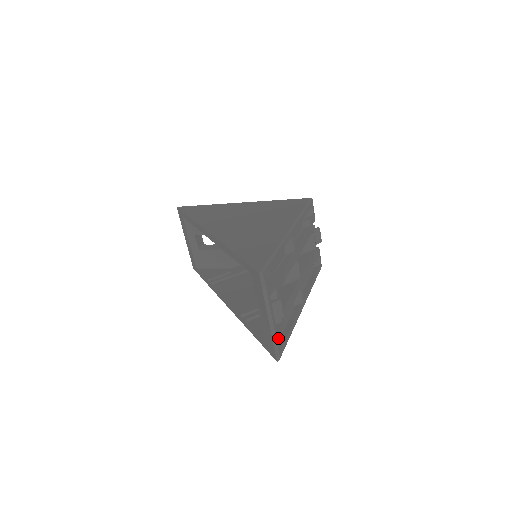
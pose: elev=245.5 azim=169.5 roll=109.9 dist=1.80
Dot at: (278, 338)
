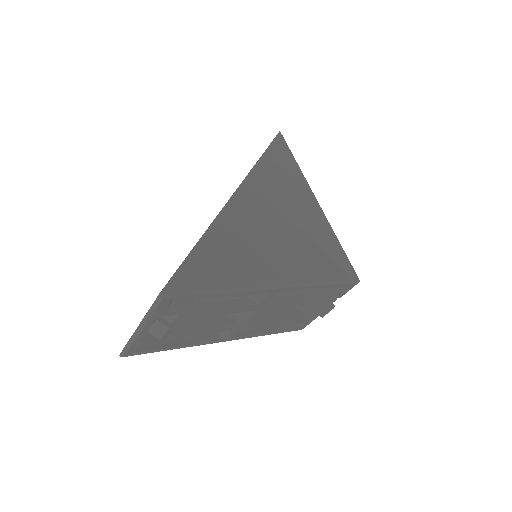
Dot at: (138, 345)
